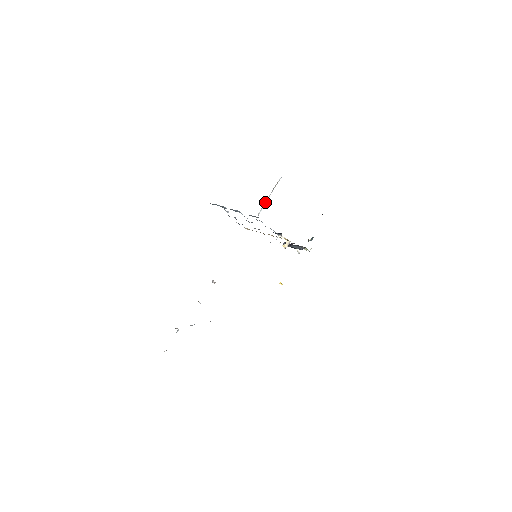
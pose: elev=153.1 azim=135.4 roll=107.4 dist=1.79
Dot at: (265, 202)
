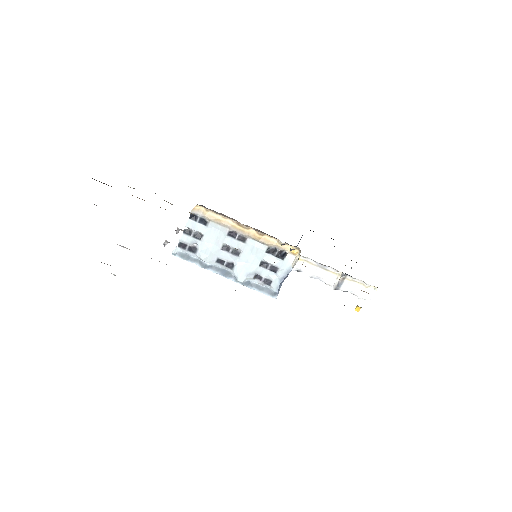
Dot at: occluded
